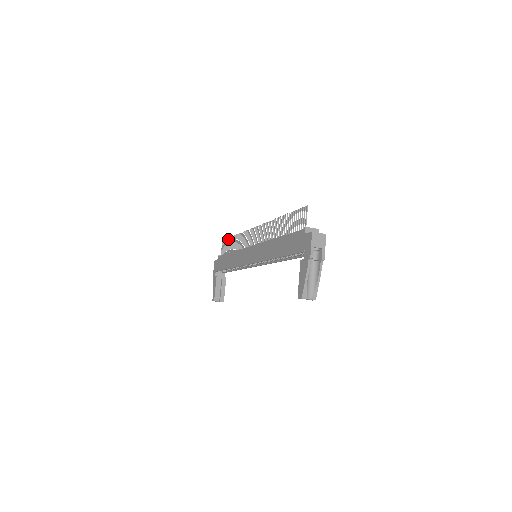
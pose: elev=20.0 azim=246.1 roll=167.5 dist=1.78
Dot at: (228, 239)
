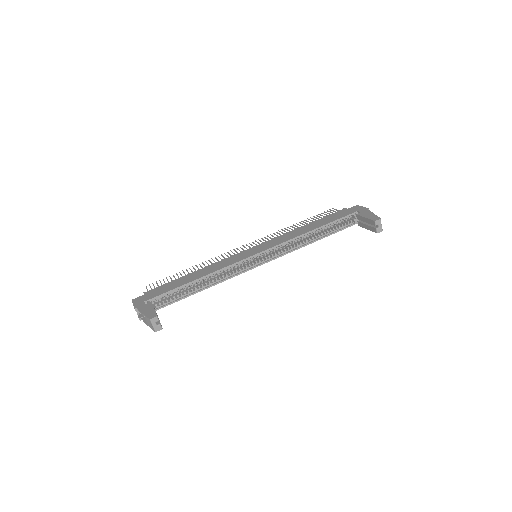
Dot at: occluded
